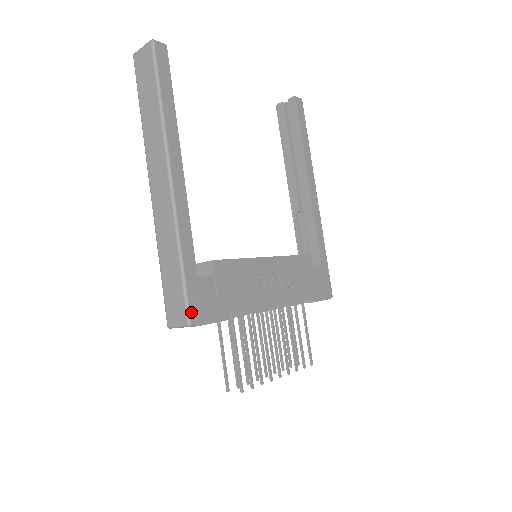
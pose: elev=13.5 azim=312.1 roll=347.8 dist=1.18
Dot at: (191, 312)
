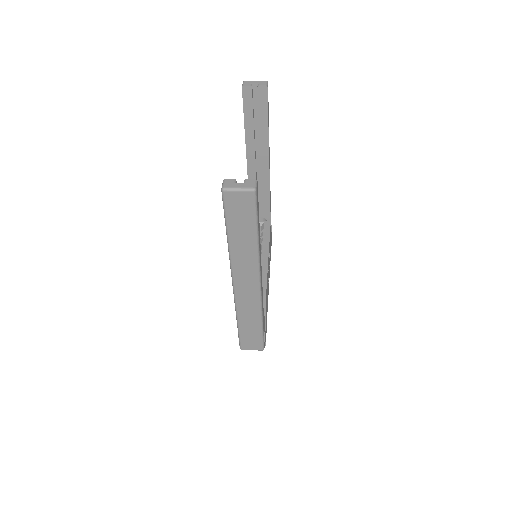
Dot at: (264, 344)
